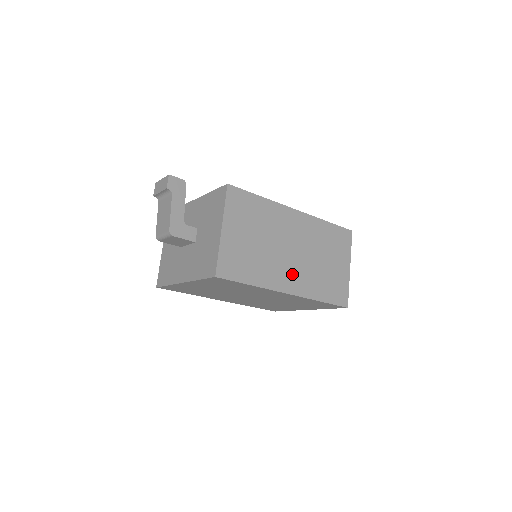
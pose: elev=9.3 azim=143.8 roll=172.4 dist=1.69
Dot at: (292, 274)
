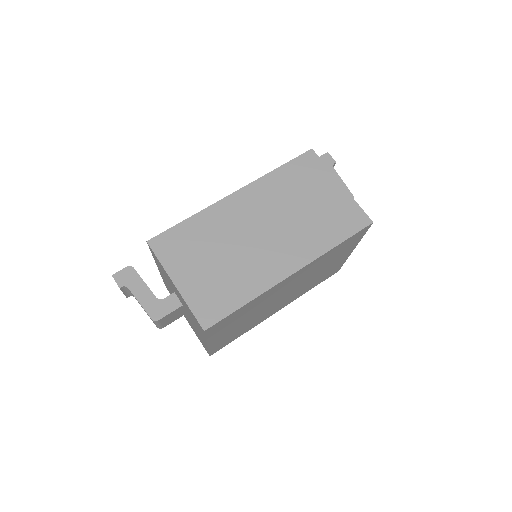
Dot at: (281, 252)
